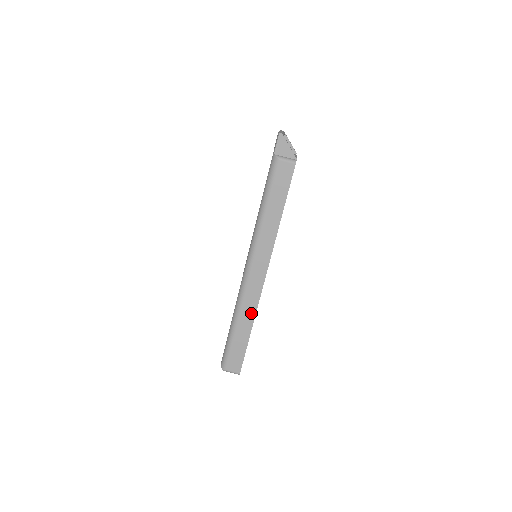
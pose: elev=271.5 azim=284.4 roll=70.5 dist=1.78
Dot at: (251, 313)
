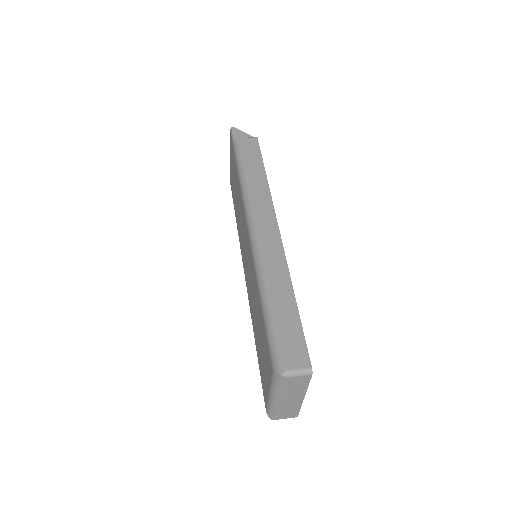
Dot at: (282, 272)
